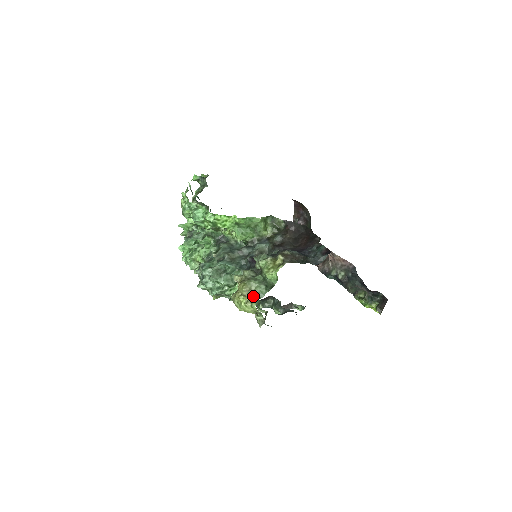
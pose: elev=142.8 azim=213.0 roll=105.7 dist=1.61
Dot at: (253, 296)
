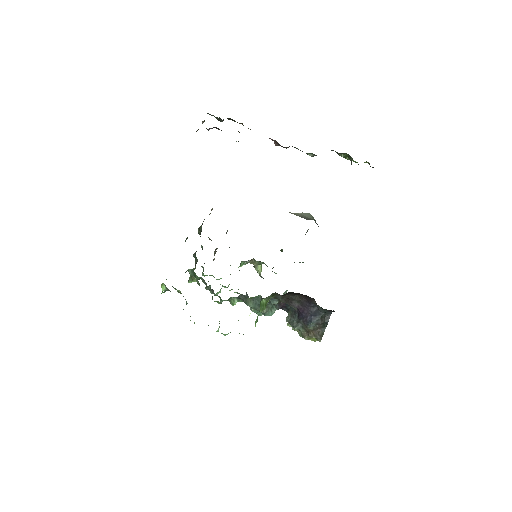
Dot at: occluded
